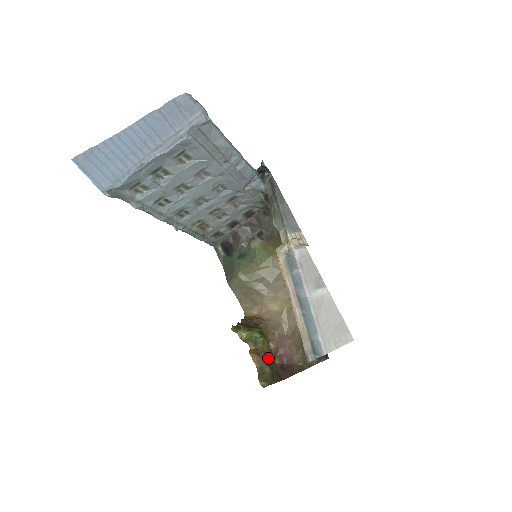
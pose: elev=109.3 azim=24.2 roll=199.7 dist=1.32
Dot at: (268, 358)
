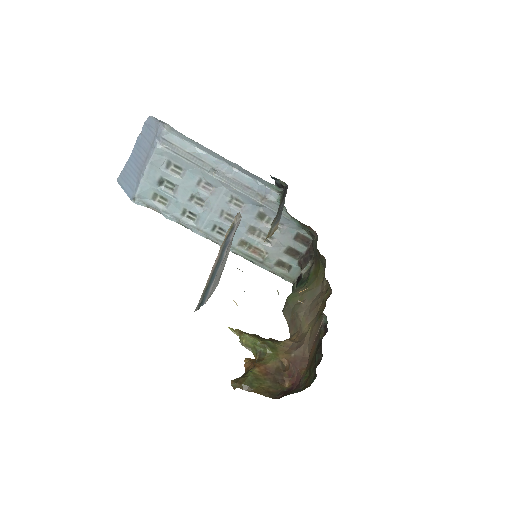
Dot at: (266, 371)
